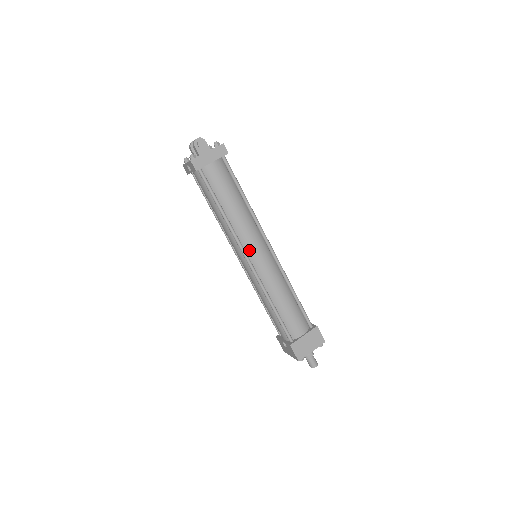
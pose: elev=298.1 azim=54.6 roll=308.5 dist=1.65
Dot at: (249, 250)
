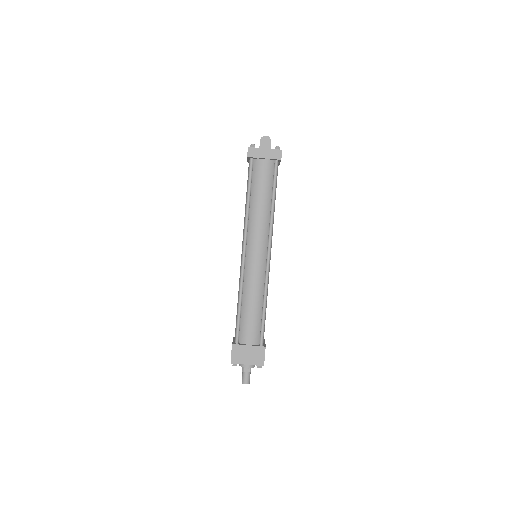
Dot at: (250, 244)
